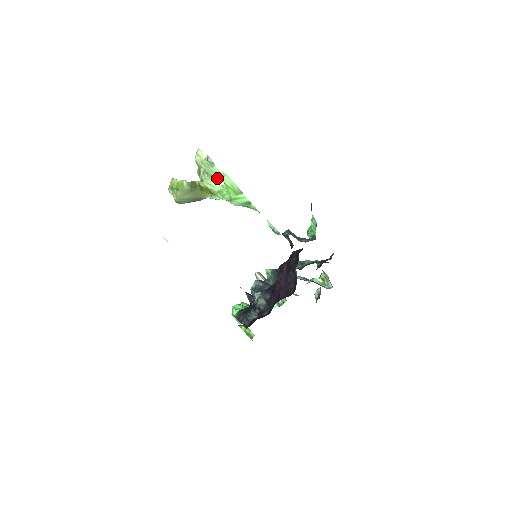
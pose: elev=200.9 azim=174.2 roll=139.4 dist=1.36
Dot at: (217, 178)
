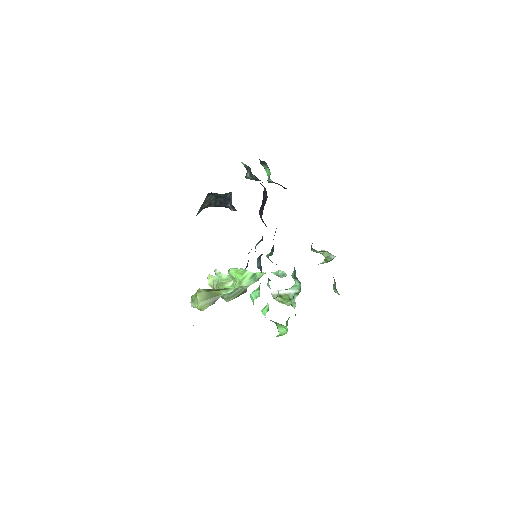
Dot at: (227, 282)
